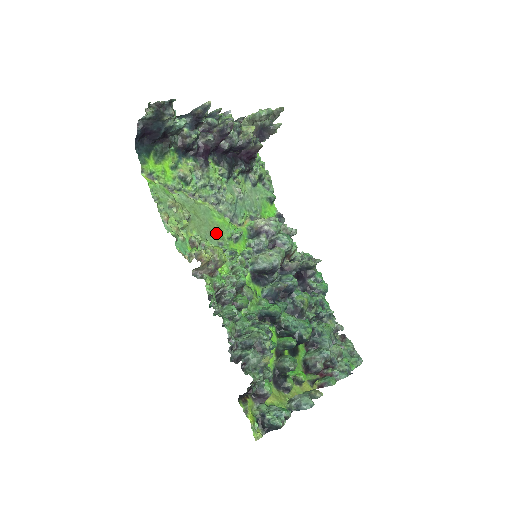
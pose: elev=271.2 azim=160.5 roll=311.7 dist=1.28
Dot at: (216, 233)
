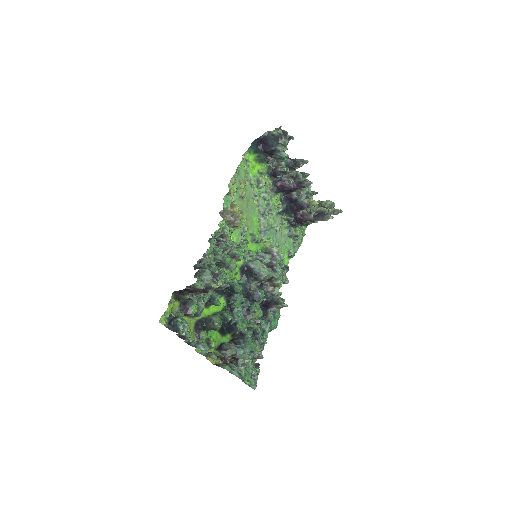
Dot at: (247, 223)
